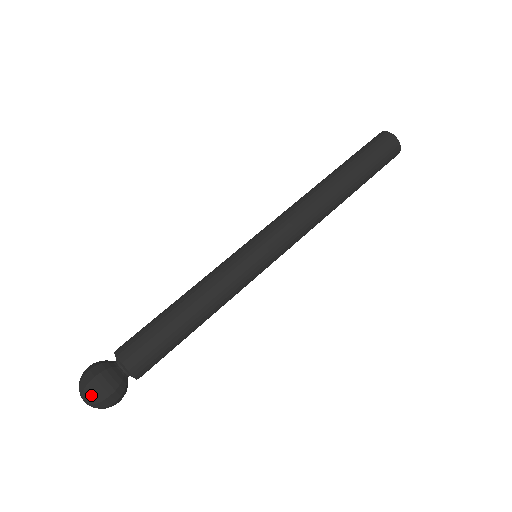
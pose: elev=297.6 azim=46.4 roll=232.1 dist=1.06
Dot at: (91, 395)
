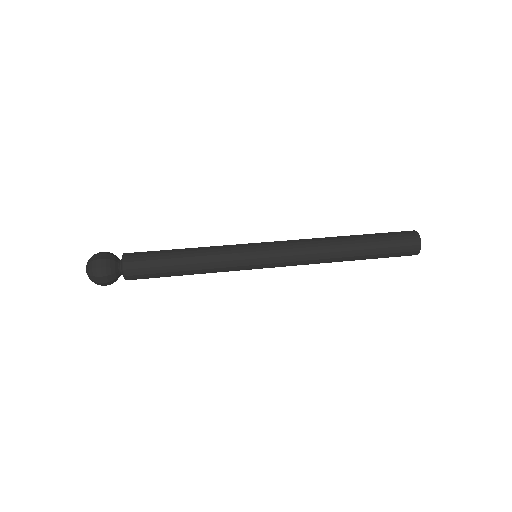
Dot at: (91, 261)
